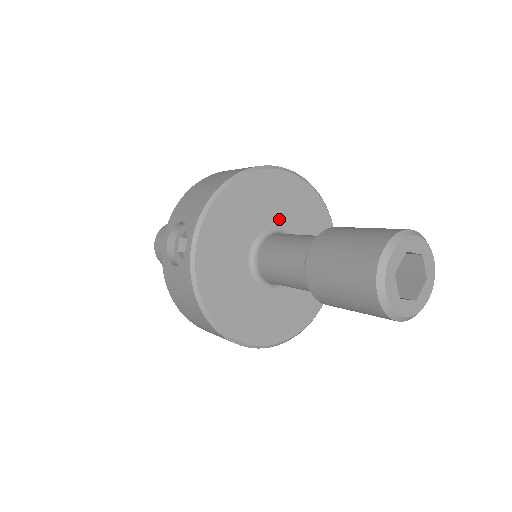
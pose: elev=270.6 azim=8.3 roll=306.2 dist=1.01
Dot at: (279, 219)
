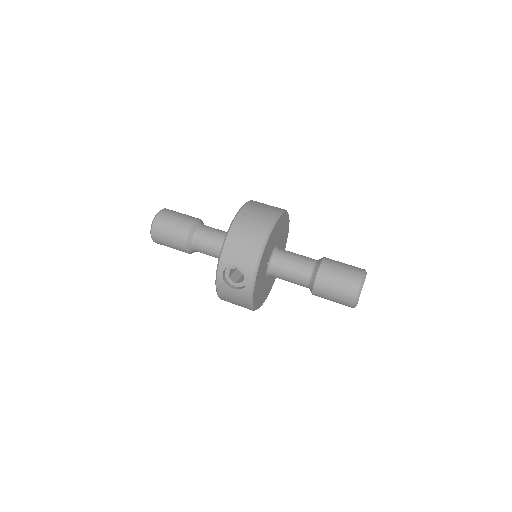
Dot at: (276, 241)
